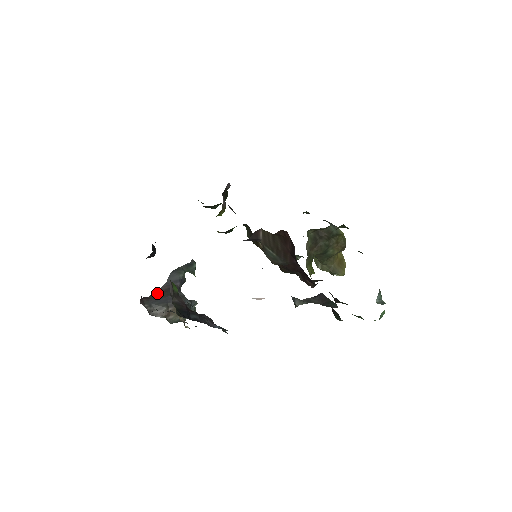
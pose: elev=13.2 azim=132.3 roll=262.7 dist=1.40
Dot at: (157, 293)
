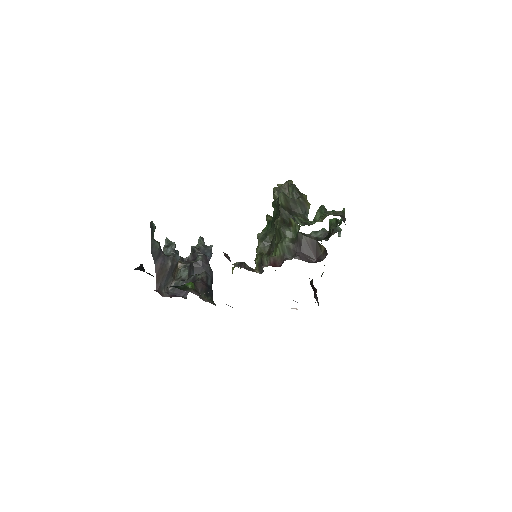
Dot at: (158, 276)
